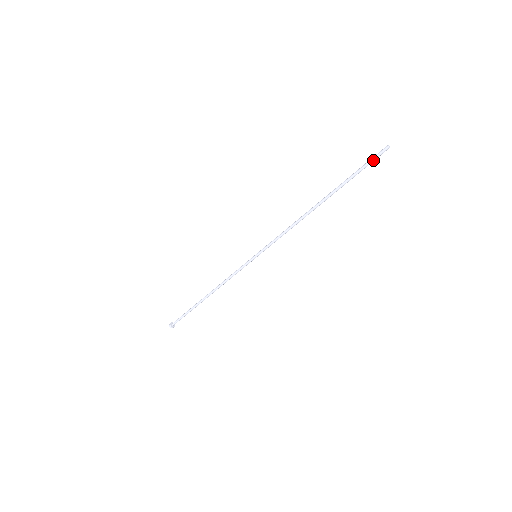
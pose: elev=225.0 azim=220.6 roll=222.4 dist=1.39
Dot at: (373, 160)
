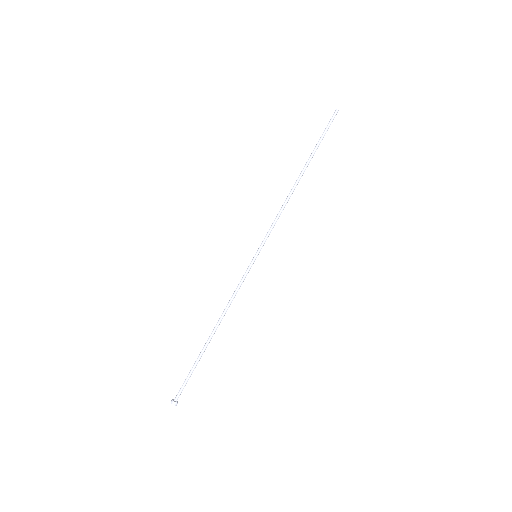
Dot at: (329, 123)
